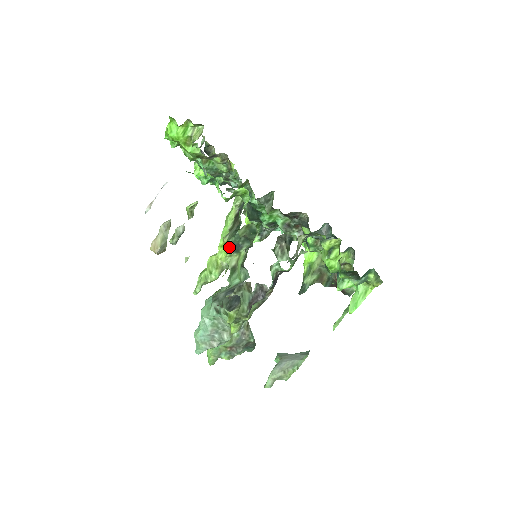
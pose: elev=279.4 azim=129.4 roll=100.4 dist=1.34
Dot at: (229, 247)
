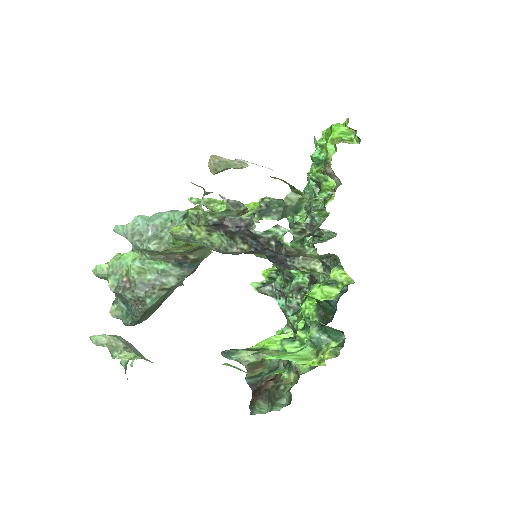
Dot at: (262, 204)
